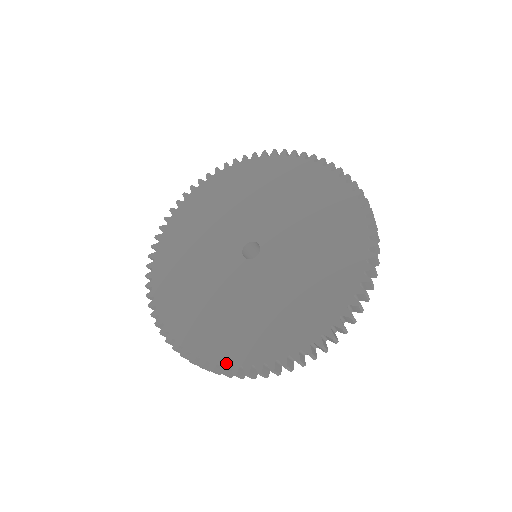
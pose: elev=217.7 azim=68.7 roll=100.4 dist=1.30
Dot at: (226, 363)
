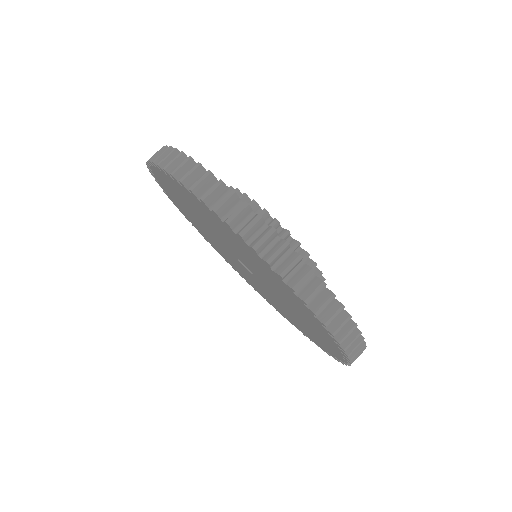
Dot at: (296, 327)
